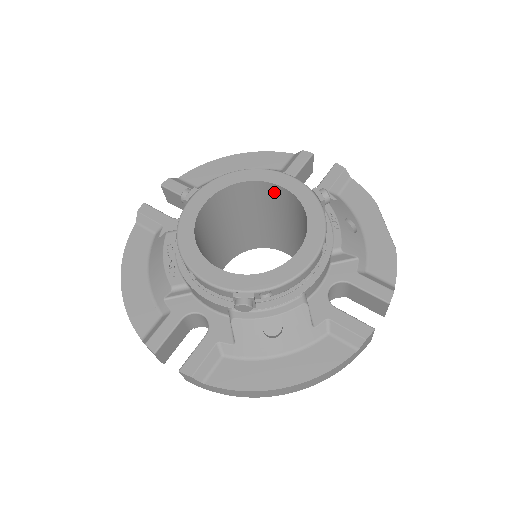
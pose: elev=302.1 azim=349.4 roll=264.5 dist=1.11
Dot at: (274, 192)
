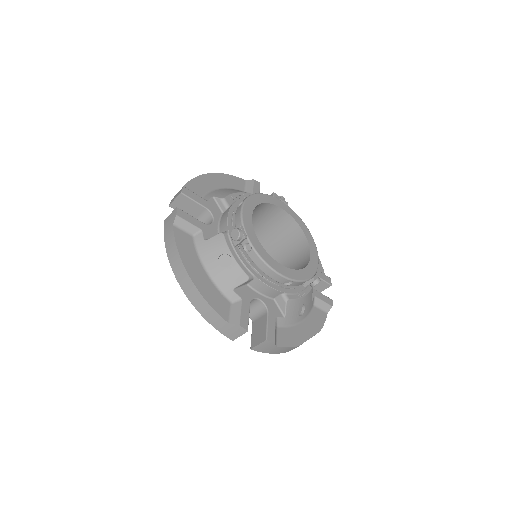
Dot at: (303, 253)
